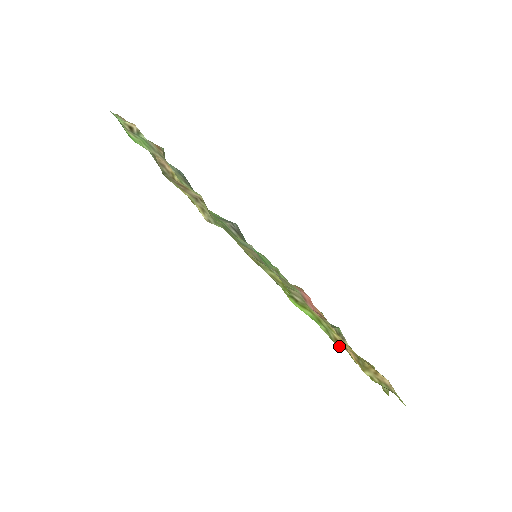
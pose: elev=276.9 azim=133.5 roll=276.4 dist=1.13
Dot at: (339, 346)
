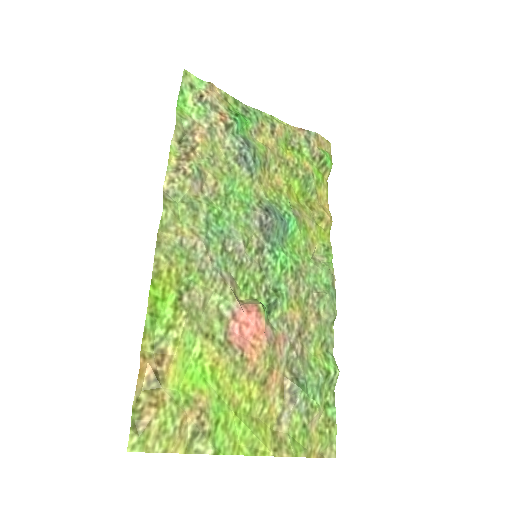
Dot at: (155, 357)
